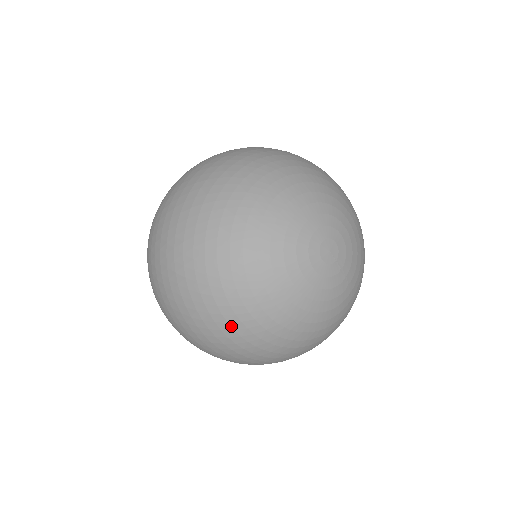
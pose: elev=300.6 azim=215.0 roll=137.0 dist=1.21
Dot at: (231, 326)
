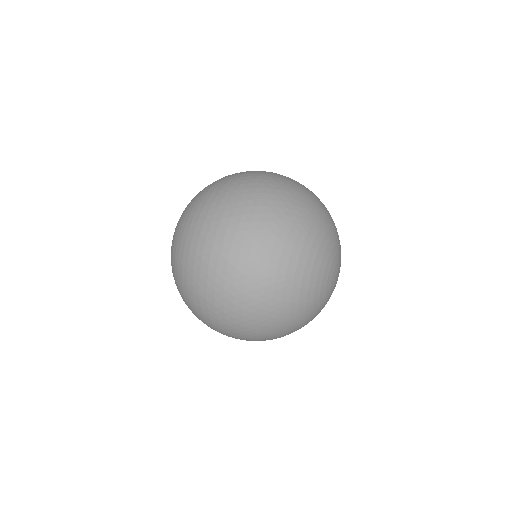
Dot at: (279, 337)
